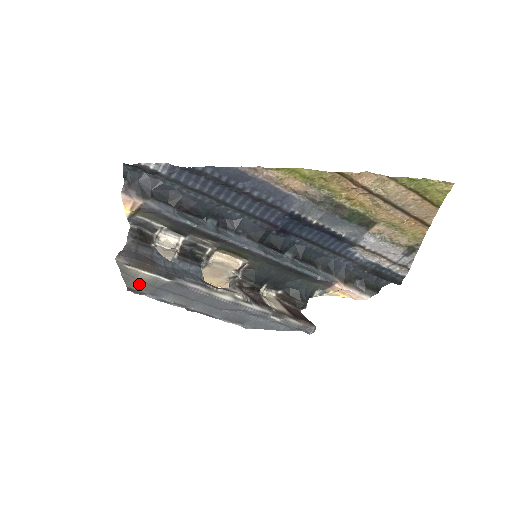
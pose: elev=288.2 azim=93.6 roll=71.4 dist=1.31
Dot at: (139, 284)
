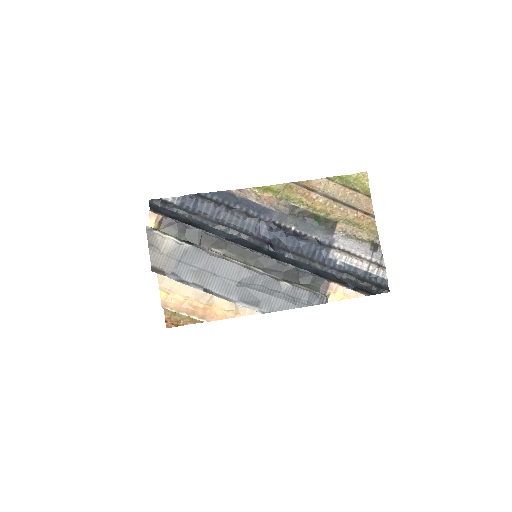
Dot at: (163, 259)
